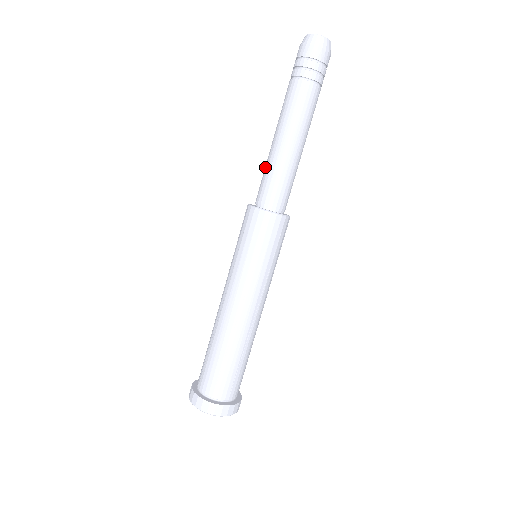
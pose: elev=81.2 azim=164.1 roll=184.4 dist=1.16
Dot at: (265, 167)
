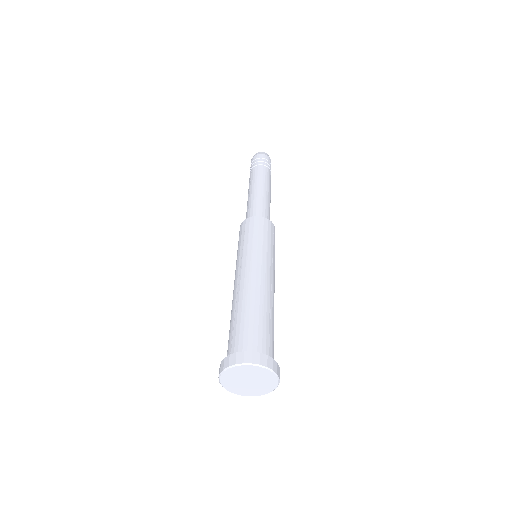
Dot at: (248, 206)
